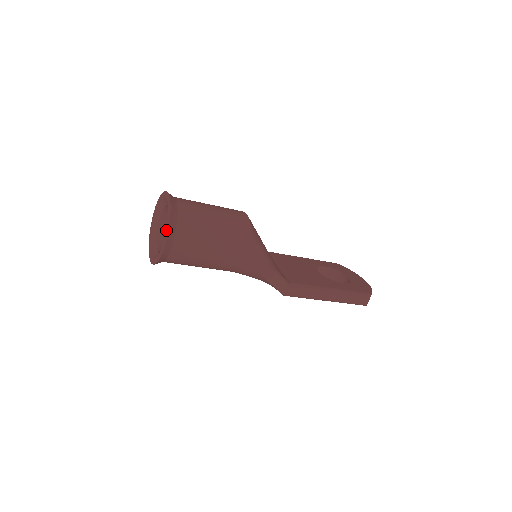
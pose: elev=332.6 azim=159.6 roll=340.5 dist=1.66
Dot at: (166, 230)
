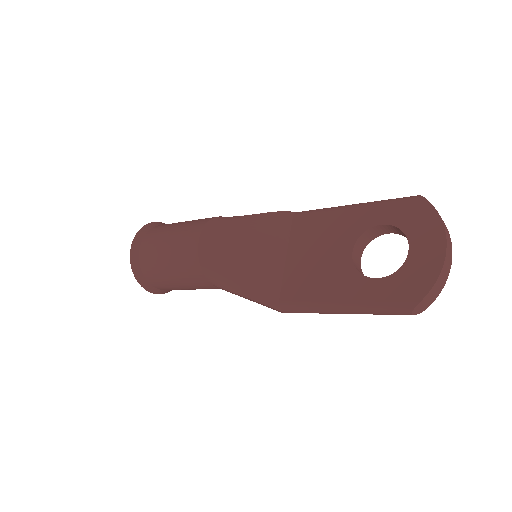
Dot at: occluded
